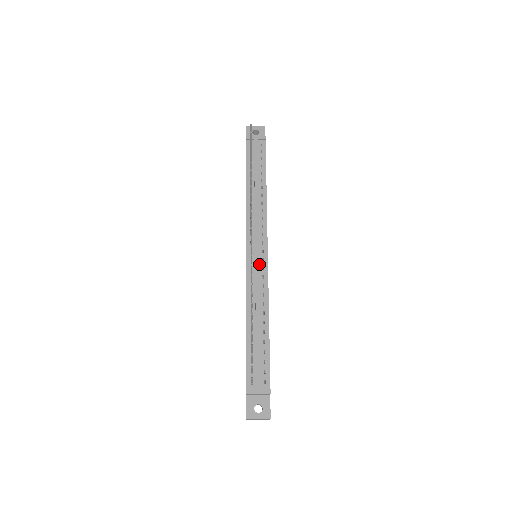
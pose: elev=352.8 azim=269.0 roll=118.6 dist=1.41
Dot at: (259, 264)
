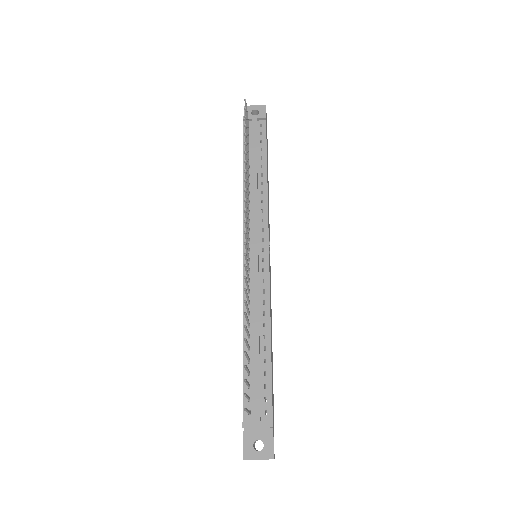
Dot at: (258, 265)
